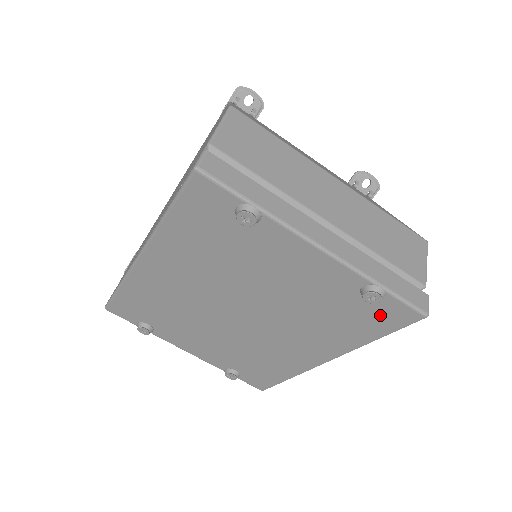
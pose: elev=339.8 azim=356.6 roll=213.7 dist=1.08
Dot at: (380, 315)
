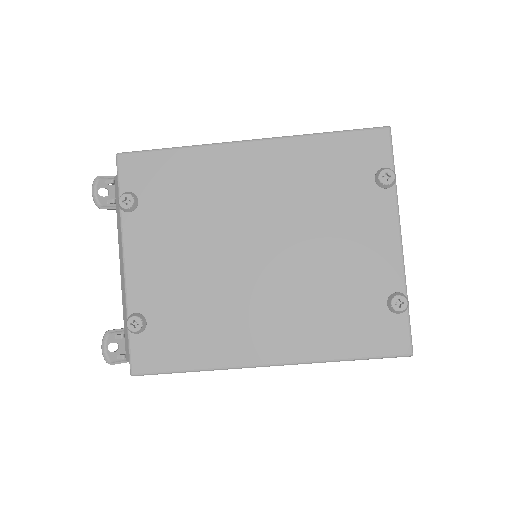
Dot at: (380, 331)
